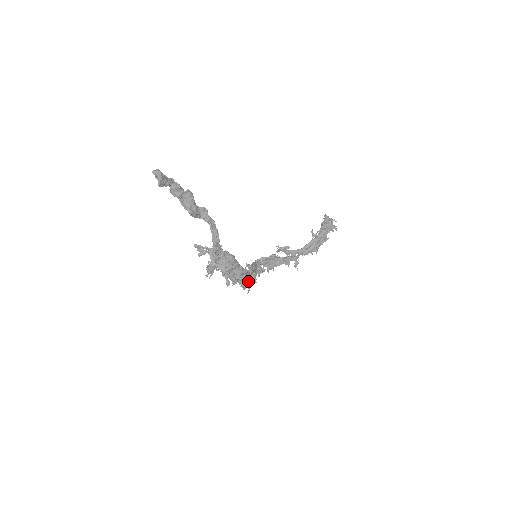
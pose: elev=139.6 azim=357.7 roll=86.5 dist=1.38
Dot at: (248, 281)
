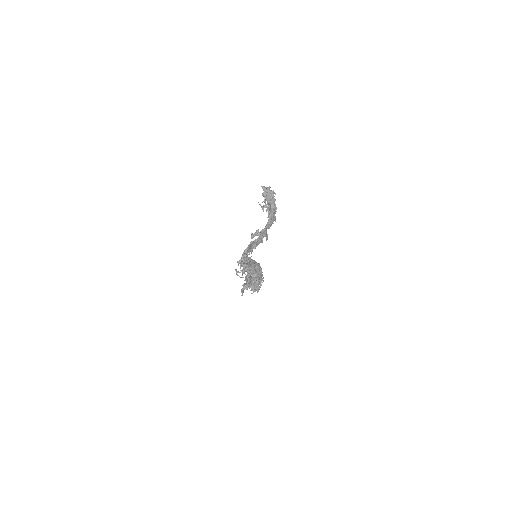
Dot at: occluded
